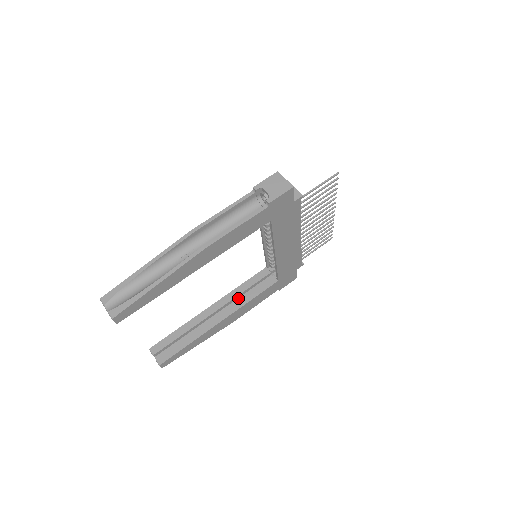
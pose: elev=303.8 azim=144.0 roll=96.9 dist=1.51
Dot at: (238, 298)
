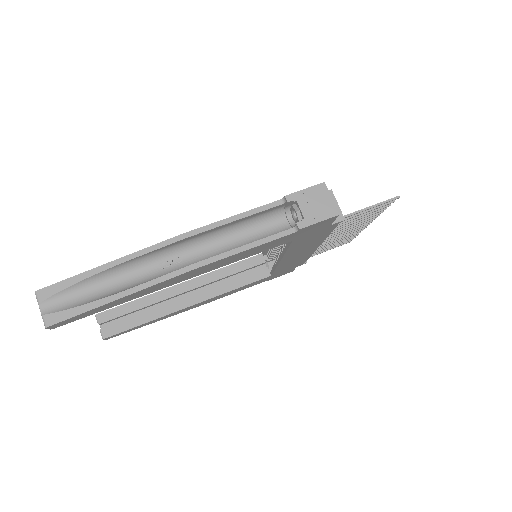
Dot at: (218, 281)
